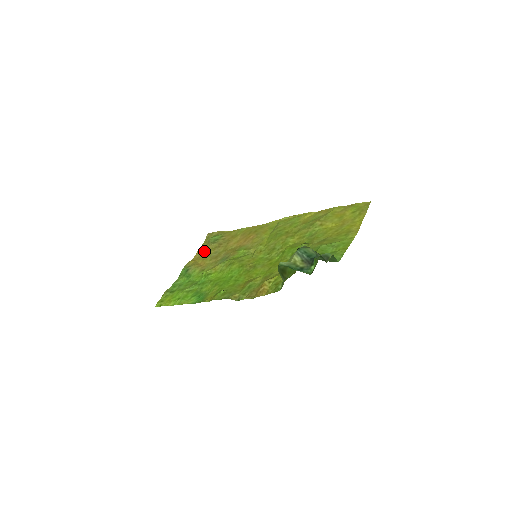
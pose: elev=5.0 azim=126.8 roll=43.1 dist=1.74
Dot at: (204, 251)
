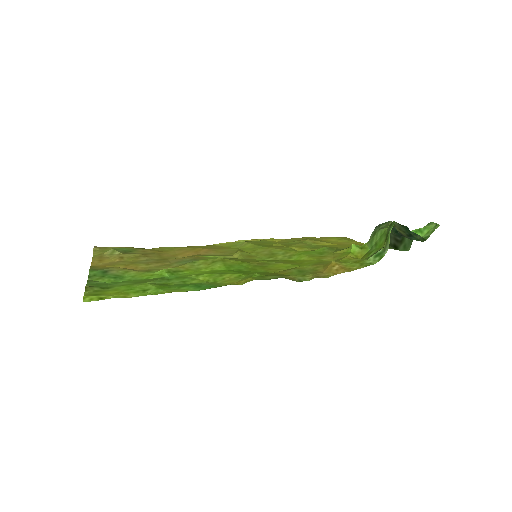
Dot at: (112, 259)
